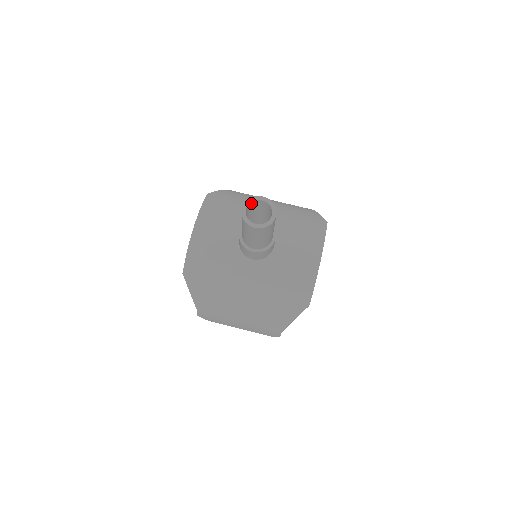
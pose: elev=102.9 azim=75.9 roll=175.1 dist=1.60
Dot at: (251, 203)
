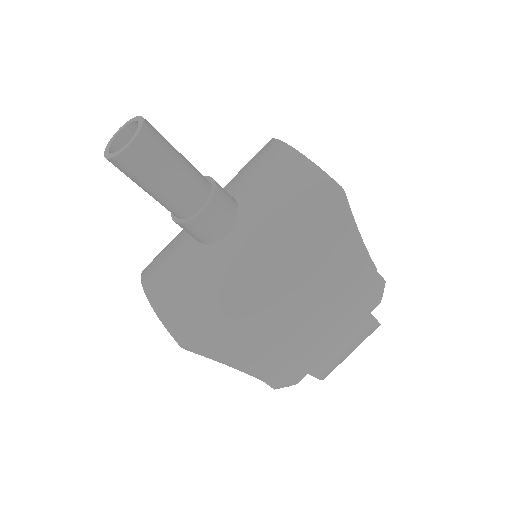
Dot at: (114, 148)
